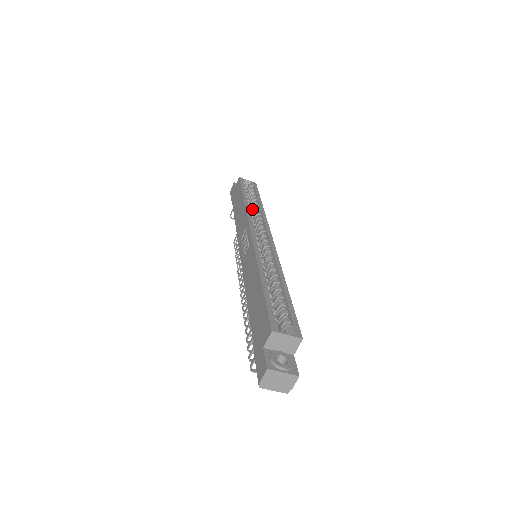
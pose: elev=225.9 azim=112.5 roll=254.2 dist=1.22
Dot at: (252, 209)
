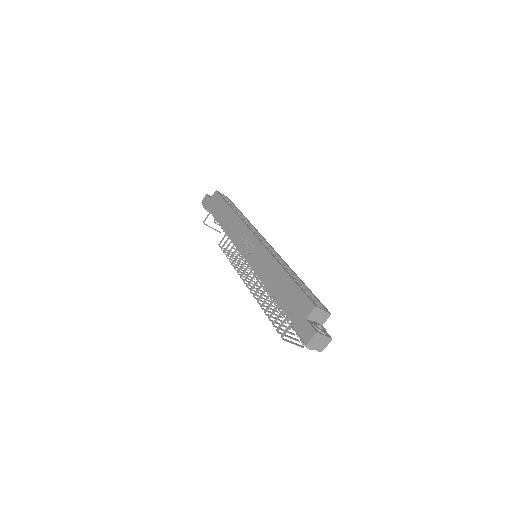
Dot at: occluded
